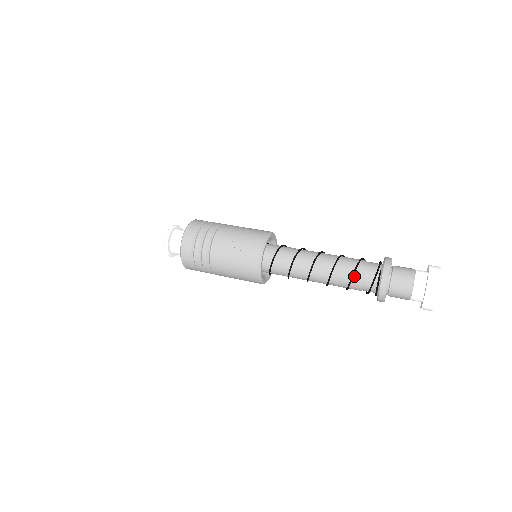
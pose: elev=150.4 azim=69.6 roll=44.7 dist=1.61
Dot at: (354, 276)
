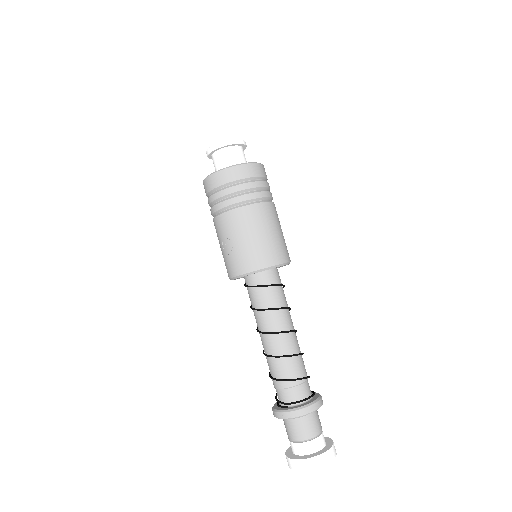
Dot at: (273, 379)
